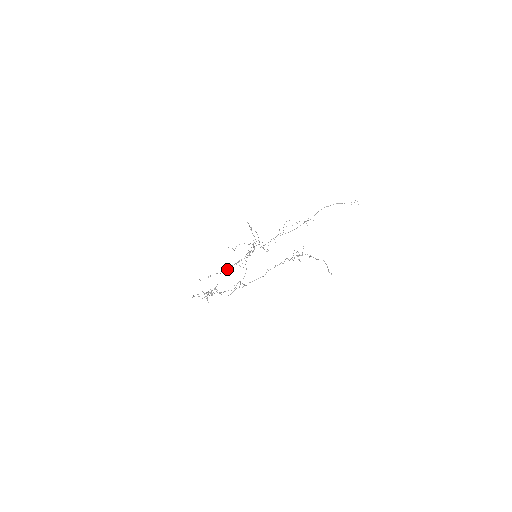
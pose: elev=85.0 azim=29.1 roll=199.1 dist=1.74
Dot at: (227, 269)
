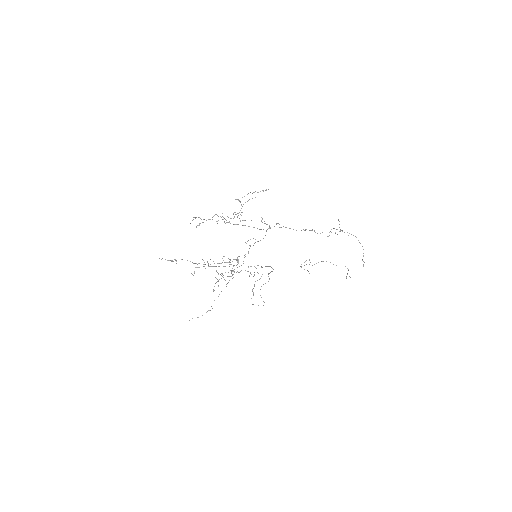
Dot at: occluded
